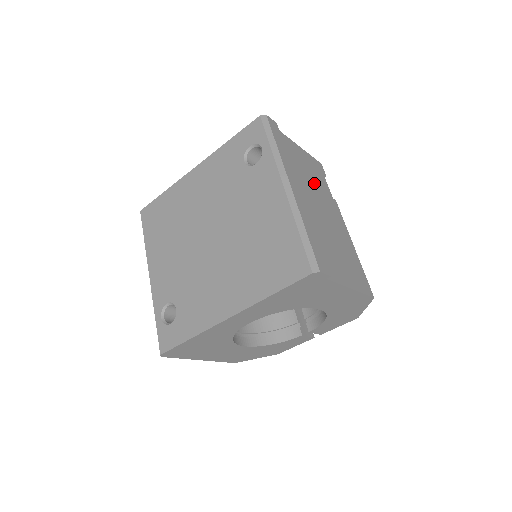
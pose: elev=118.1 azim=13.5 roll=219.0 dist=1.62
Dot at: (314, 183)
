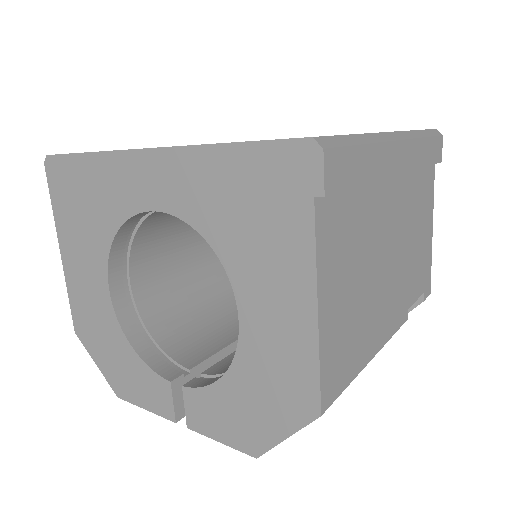
Dot at: (411, 251)
